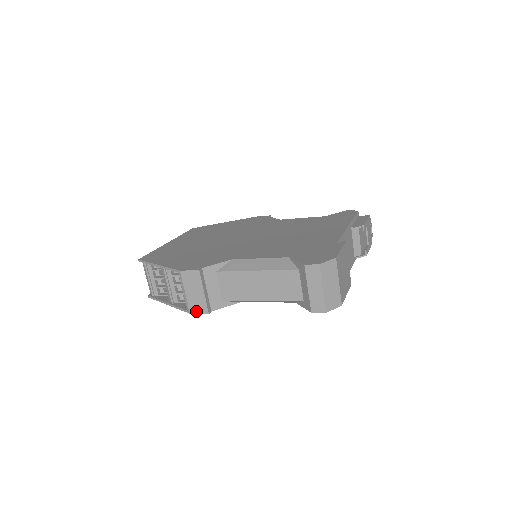
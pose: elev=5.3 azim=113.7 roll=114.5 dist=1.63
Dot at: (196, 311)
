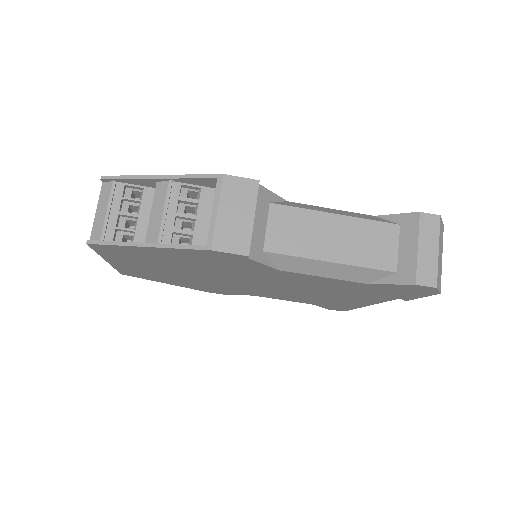
Dot at: (226, 247)
